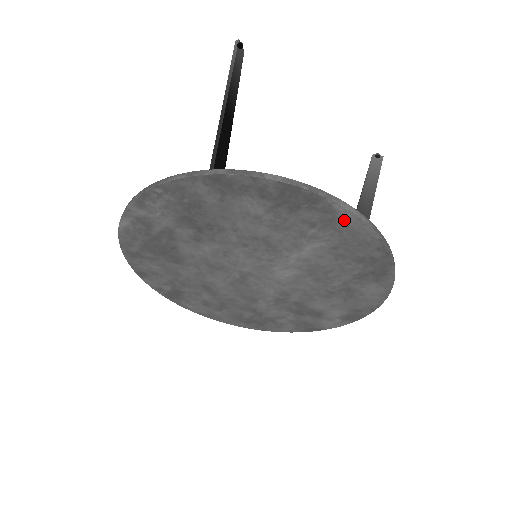
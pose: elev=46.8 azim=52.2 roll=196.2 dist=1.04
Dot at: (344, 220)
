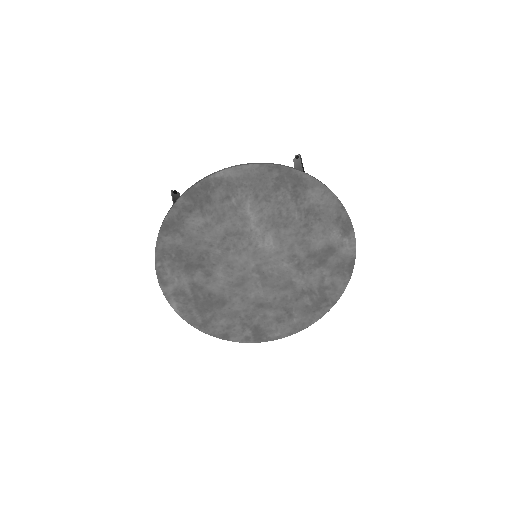
Dot at: (232, 177)
